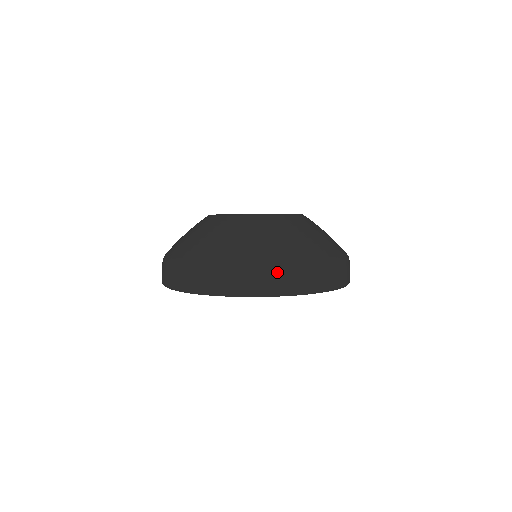
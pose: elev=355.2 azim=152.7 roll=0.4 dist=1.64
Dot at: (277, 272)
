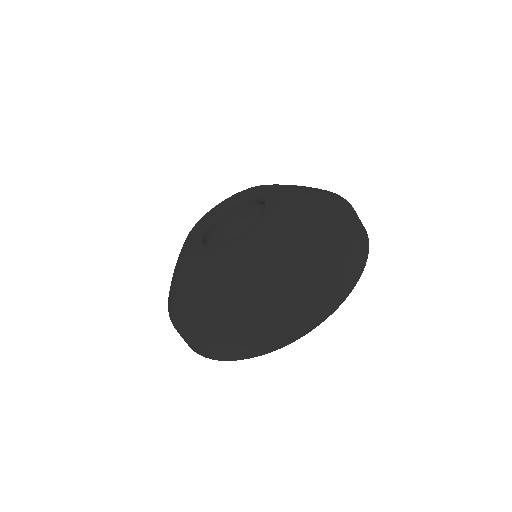
Dot at: (309, 306)
